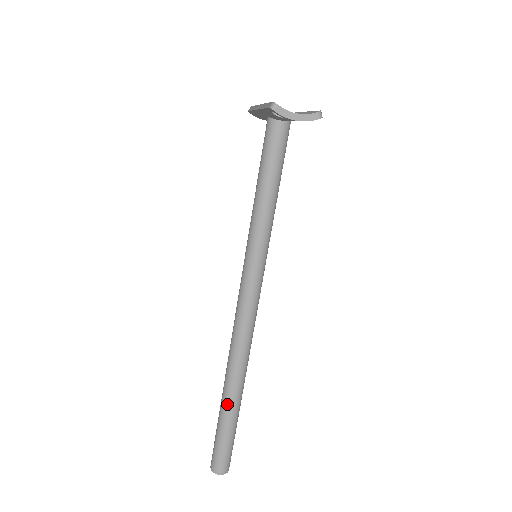
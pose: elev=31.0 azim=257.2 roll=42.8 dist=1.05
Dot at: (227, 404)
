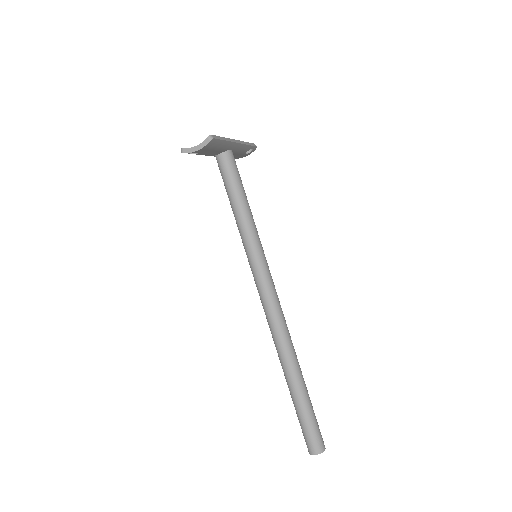
Dot at: (289, 386)
